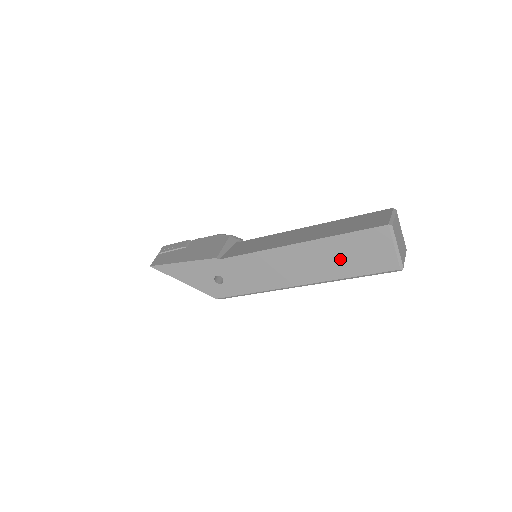
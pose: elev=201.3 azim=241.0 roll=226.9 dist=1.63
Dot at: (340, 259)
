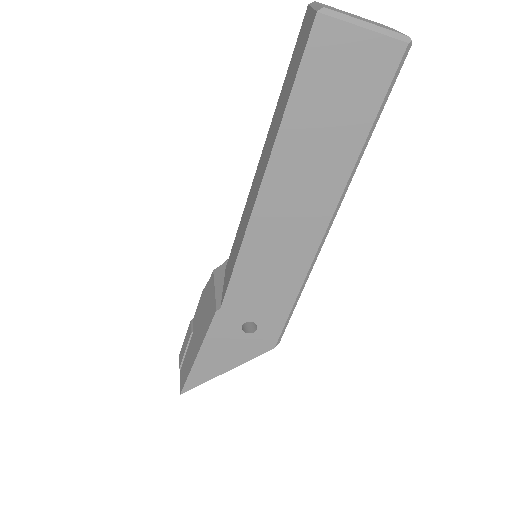
Dot at: (325, 136)
